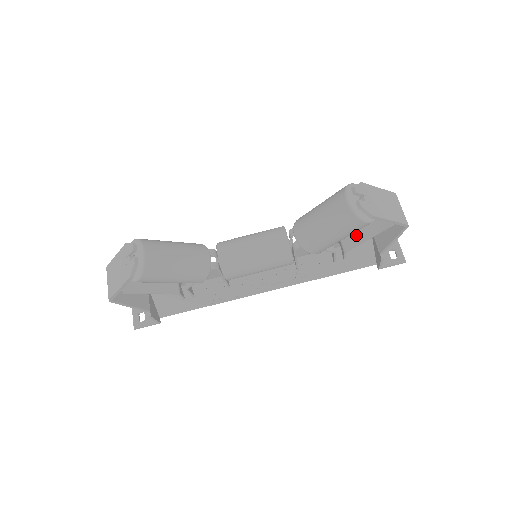
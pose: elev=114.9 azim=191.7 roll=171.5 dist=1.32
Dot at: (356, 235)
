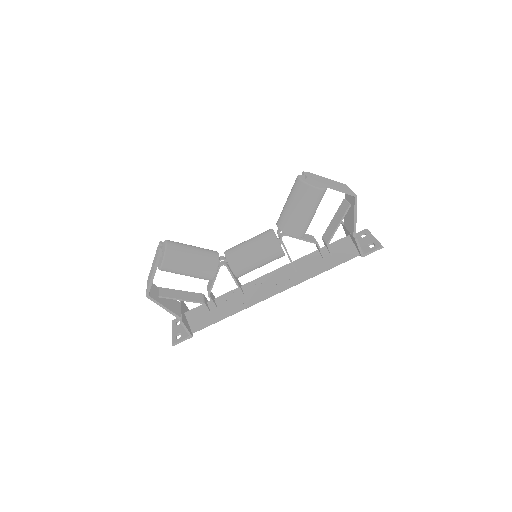
Dot at: (331, 229)
